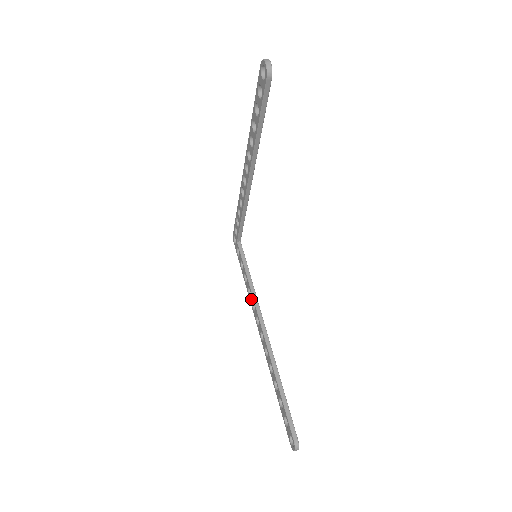
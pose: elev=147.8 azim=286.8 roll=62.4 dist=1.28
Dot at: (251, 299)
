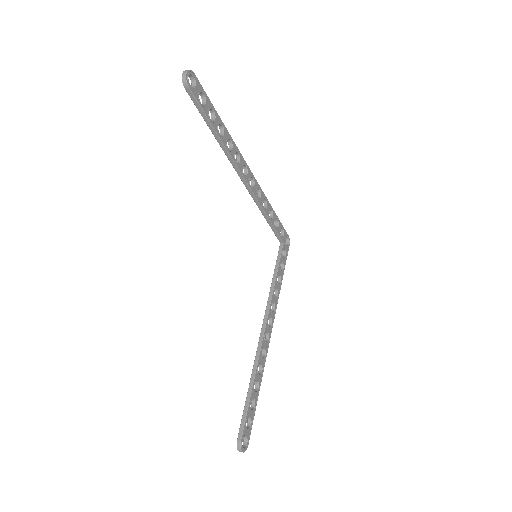
Dot at: occluded
